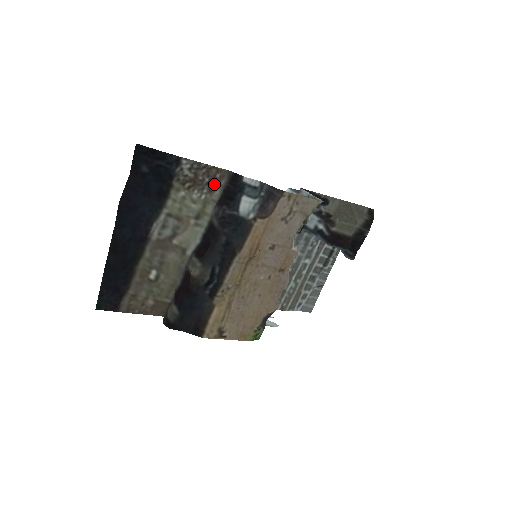
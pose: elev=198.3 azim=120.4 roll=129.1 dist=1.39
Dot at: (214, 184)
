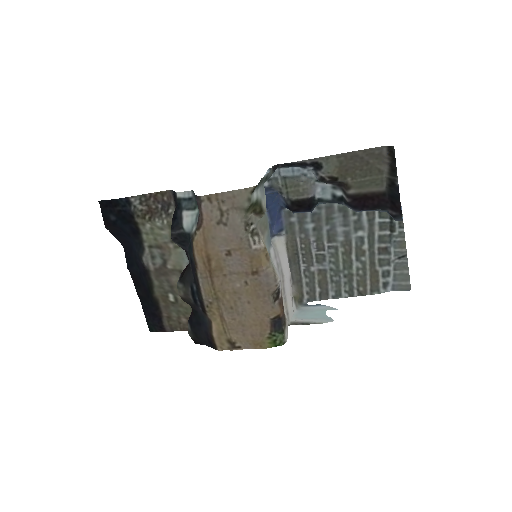
Dot at: (167, 207)
